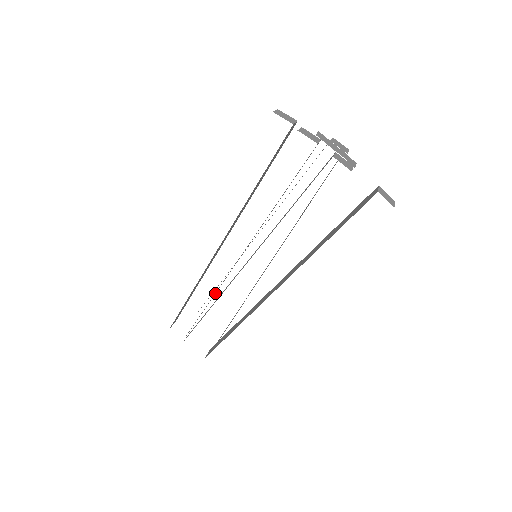
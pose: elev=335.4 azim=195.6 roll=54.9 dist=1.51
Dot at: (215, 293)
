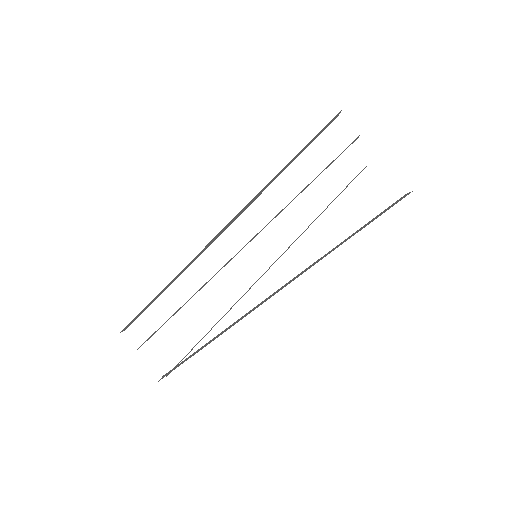
Dot at: occluded
